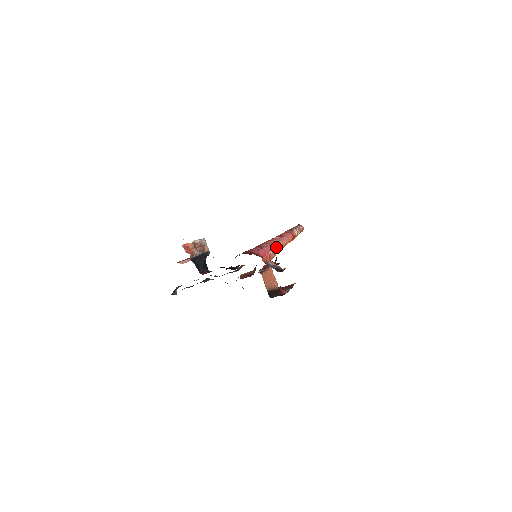
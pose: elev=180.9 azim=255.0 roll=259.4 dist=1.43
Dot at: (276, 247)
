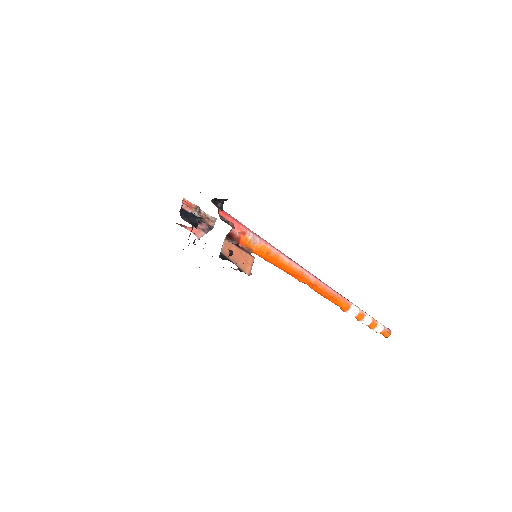
Dot at: (269, 246)
